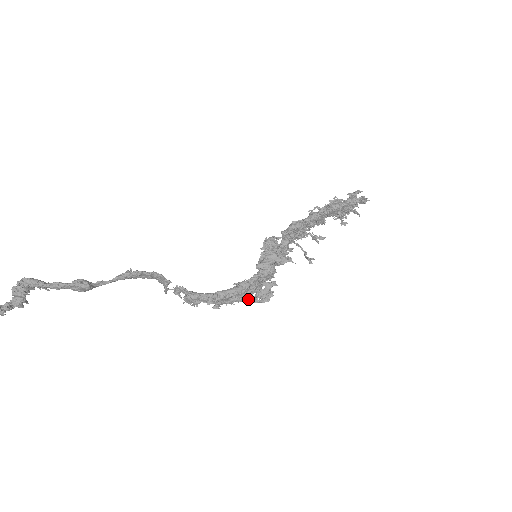
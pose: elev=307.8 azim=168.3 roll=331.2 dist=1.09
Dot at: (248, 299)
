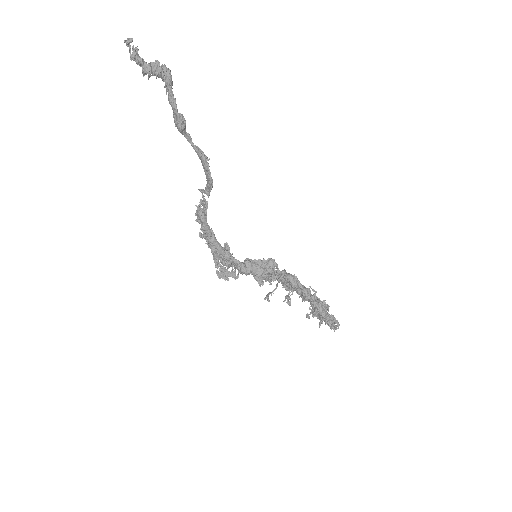
Dot at: (216, 259)
